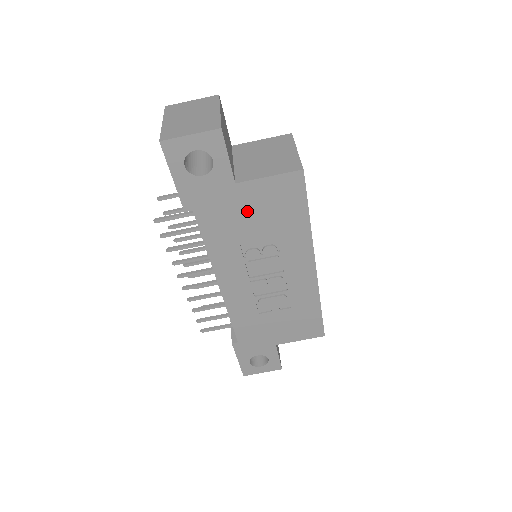
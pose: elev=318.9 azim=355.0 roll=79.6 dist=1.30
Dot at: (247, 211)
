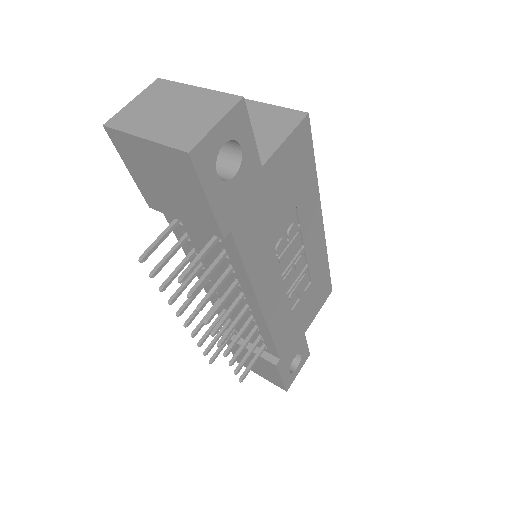
Dot at: (273, 196)
